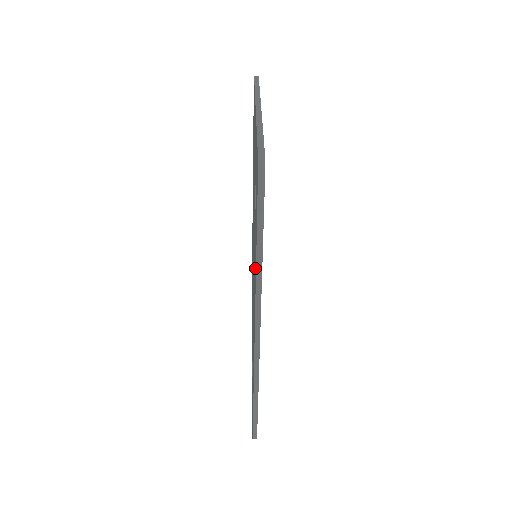
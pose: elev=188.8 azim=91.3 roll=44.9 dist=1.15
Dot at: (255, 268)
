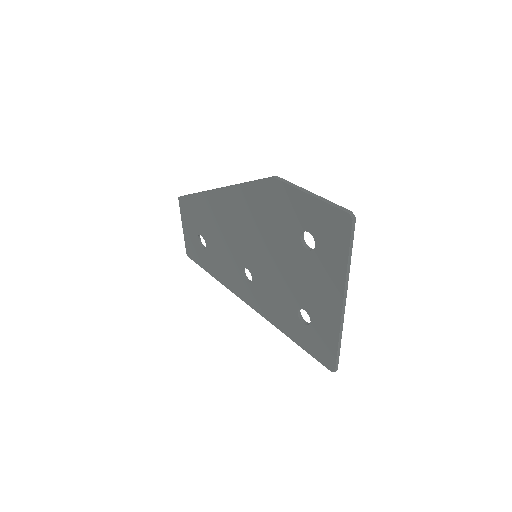
Dot at: (278, 321)
